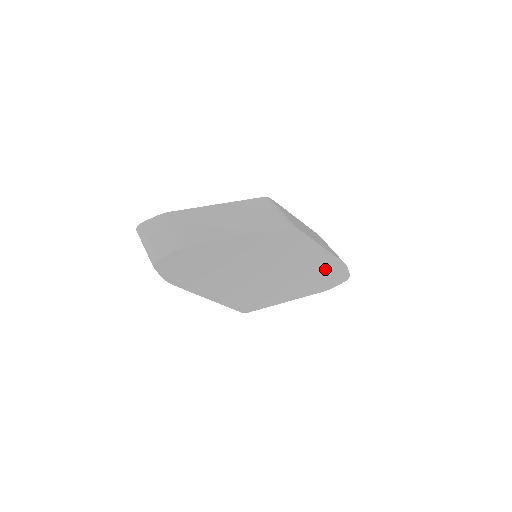
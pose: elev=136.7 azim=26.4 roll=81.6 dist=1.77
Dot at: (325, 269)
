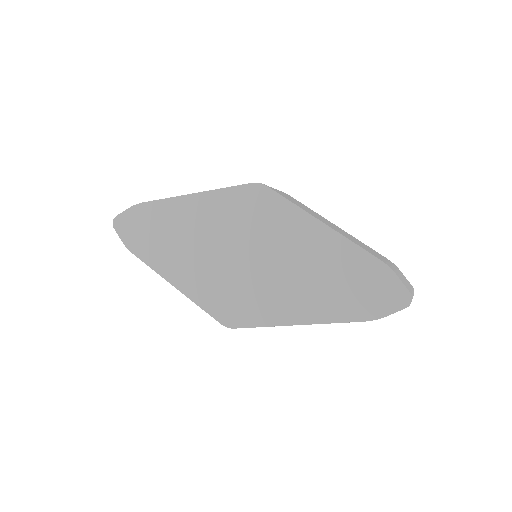
Dot at: (346, 269)
